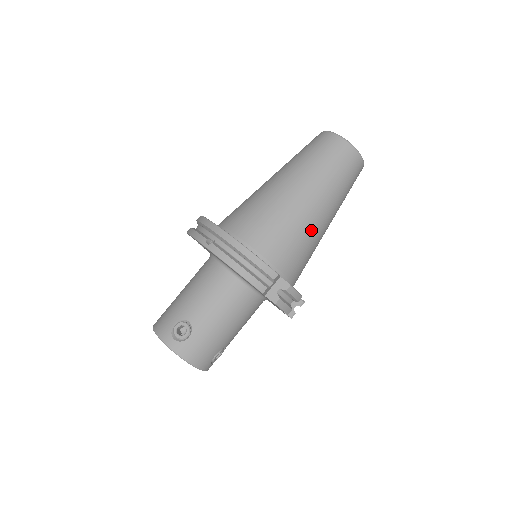
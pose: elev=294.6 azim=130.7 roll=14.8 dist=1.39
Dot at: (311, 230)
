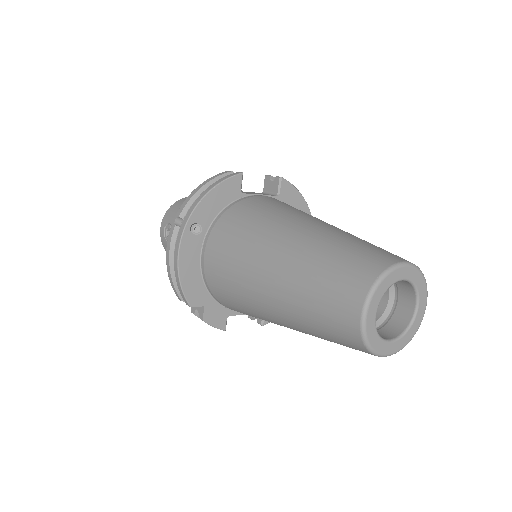
Dot at: (262, 316)
